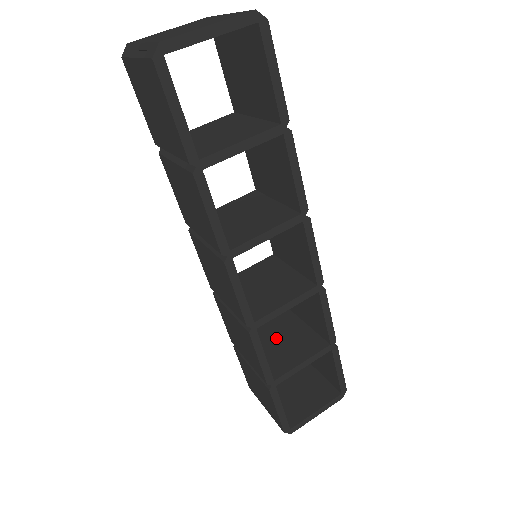
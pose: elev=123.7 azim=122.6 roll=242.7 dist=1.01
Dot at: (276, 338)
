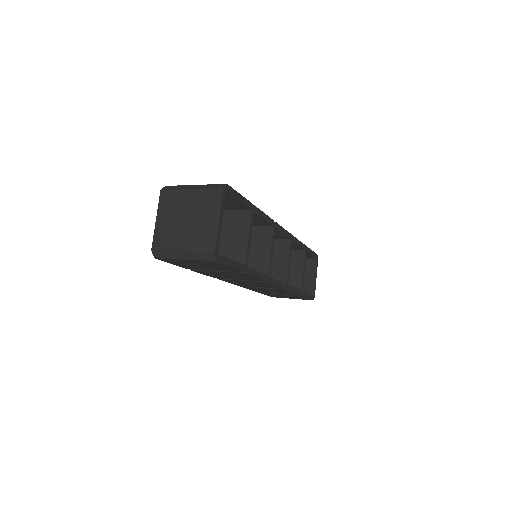
Dot at: occluded
